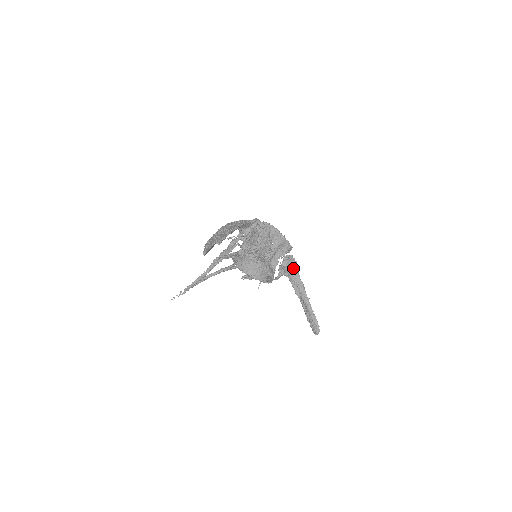
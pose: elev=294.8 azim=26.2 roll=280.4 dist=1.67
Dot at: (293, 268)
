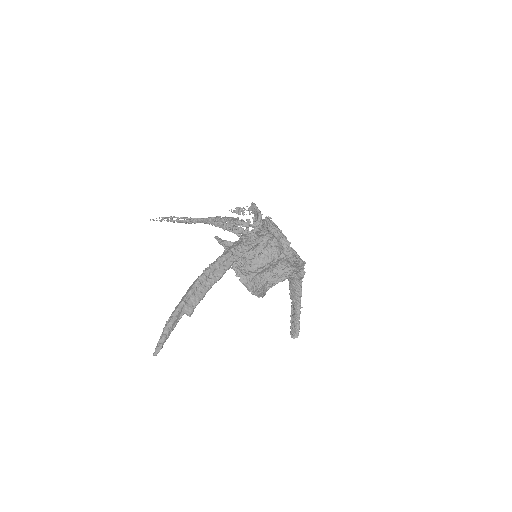
Dot at: (298, 276)
